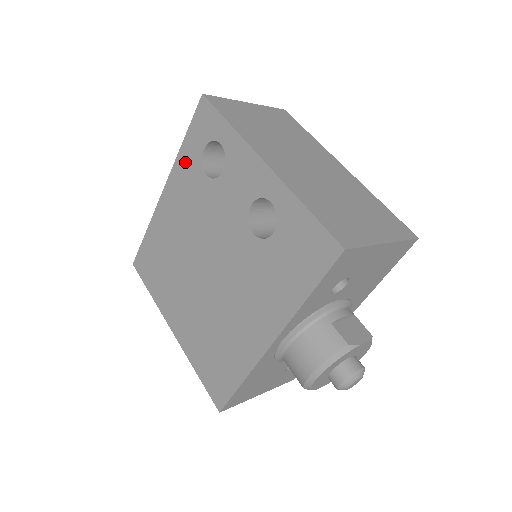
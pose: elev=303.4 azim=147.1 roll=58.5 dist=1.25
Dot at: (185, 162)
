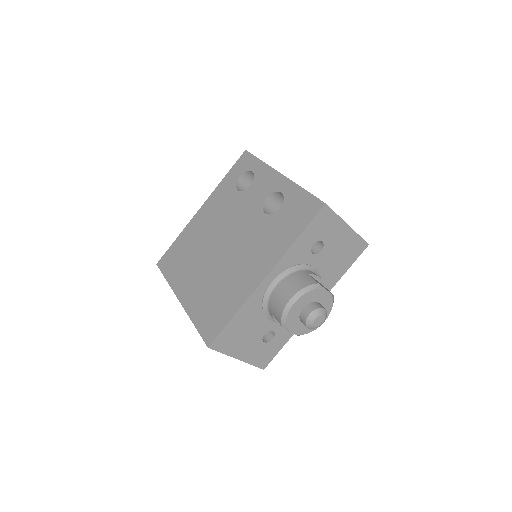
Dot at: (223, 187)
